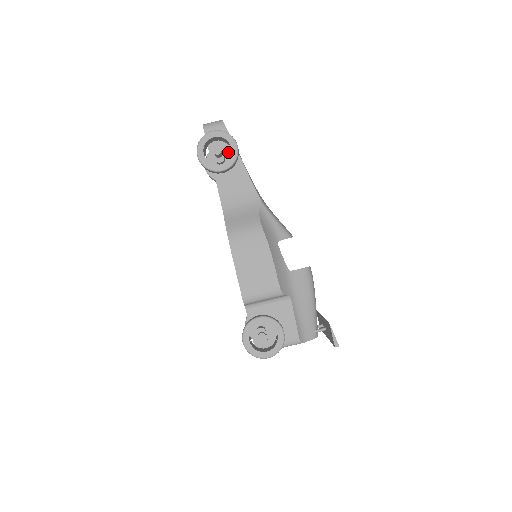
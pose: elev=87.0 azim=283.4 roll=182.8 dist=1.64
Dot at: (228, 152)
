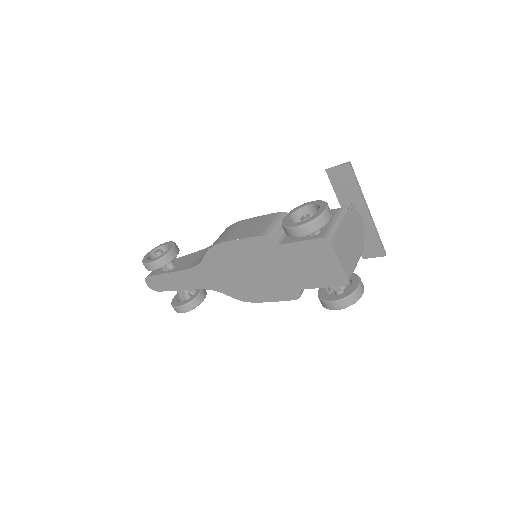
Dot at: occluded
